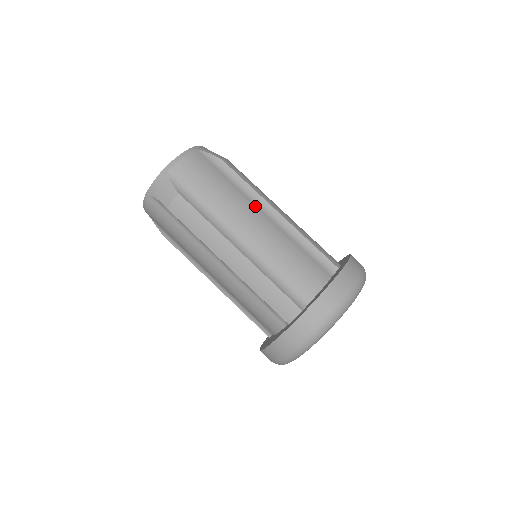
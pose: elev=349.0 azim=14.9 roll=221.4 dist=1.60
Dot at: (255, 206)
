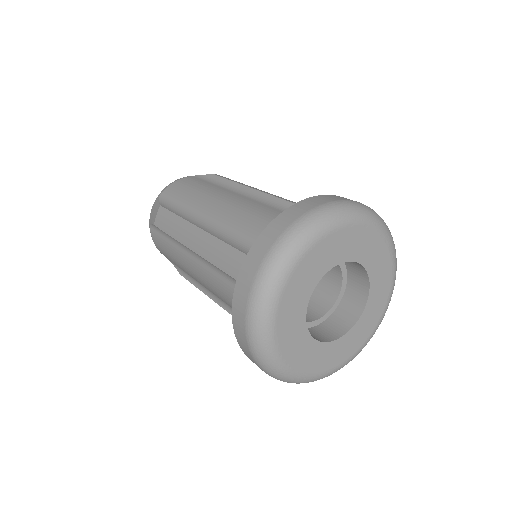
Dot at: (234, 194)
